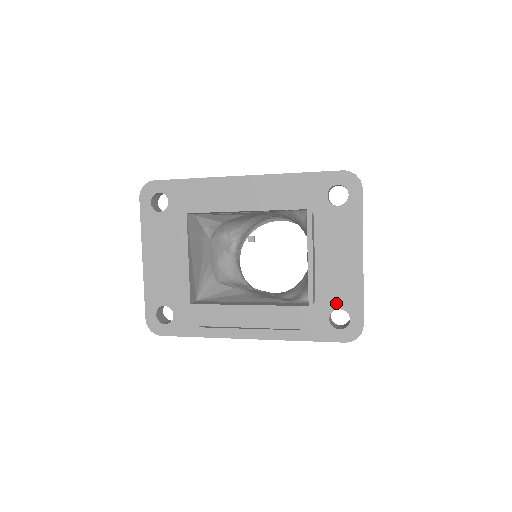
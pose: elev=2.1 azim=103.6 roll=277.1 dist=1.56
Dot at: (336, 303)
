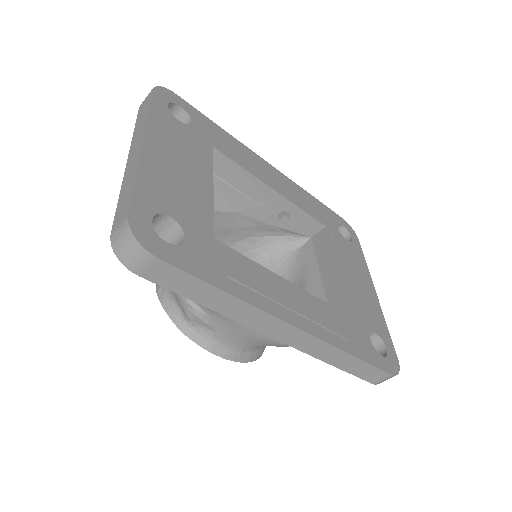
Dot at: (371, 325)
